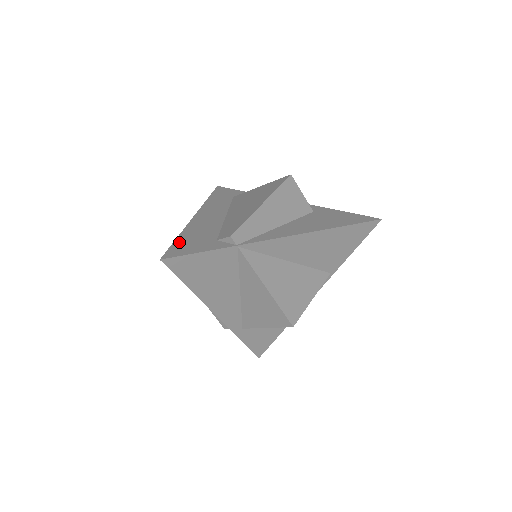
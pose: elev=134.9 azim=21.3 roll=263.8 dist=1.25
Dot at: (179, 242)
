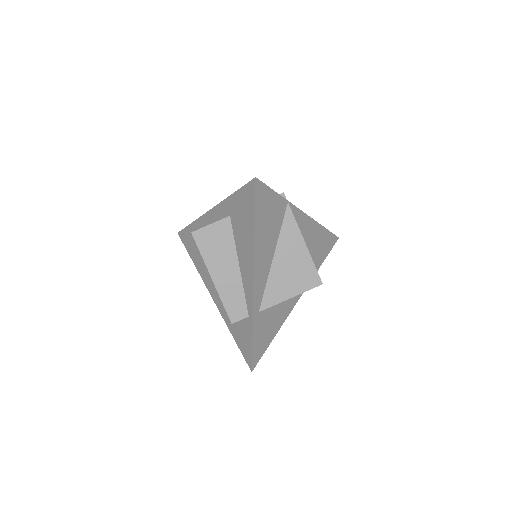
Dot at: occluded
